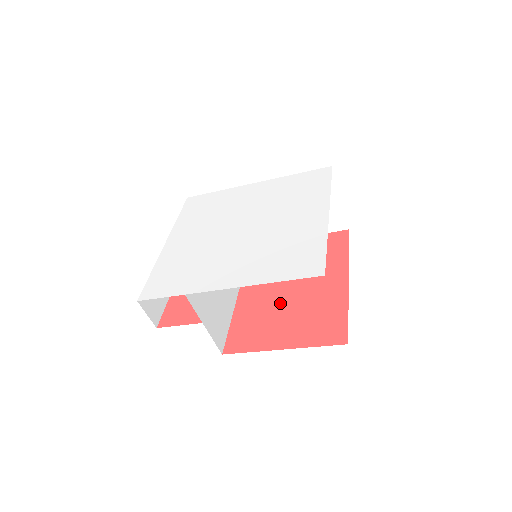
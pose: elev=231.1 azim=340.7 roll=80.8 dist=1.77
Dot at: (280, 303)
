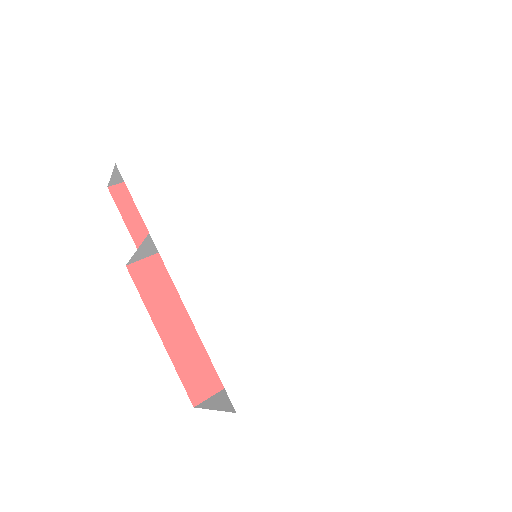
Dot at: occluded
